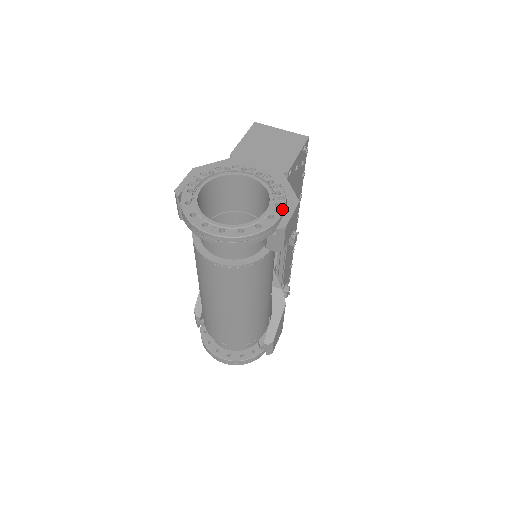
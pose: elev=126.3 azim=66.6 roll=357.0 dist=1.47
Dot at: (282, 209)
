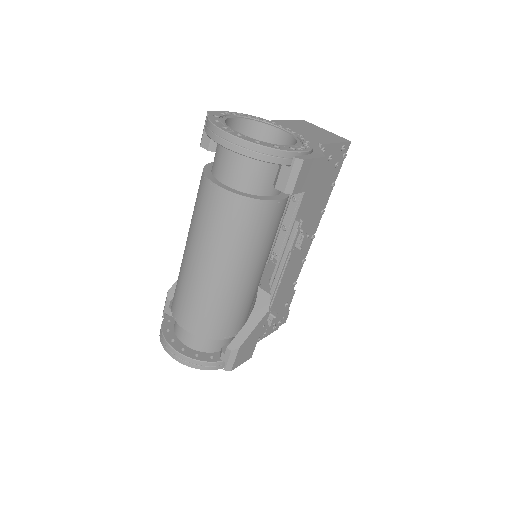
Dot at: (306, 150)
